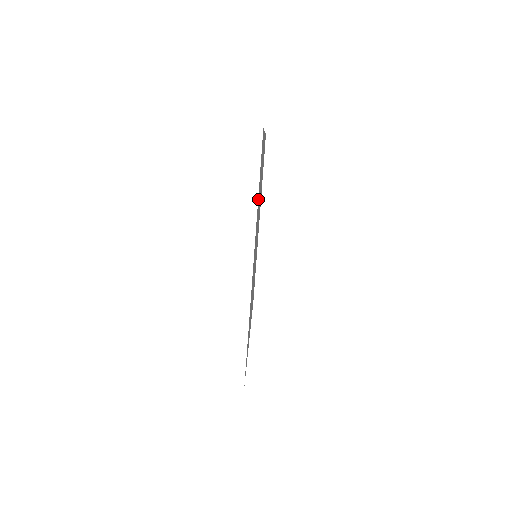
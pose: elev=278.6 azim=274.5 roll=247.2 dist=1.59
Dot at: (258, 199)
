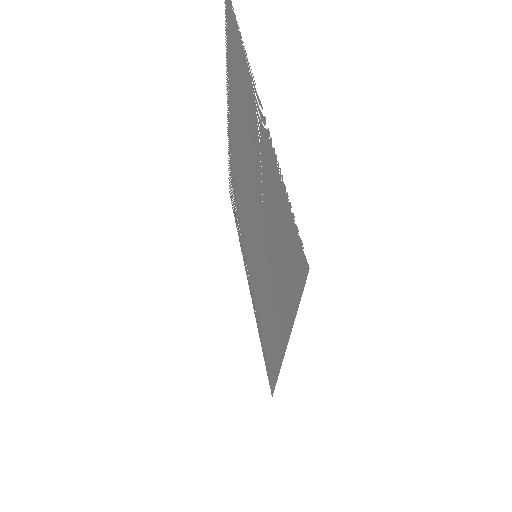
Dot at: (238, 51)
